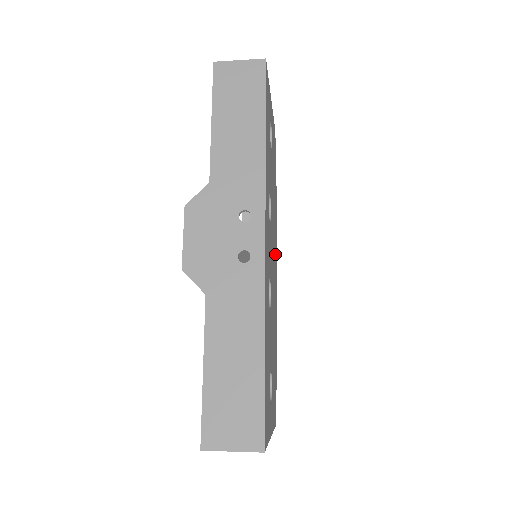
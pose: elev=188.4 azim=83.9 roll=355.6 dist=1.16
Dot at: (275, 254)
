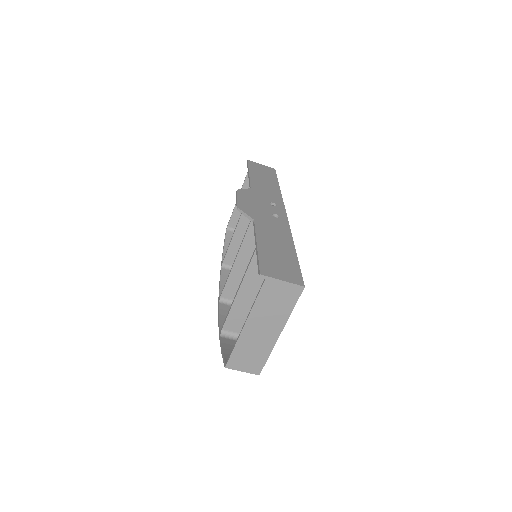
Dot at: occluded
